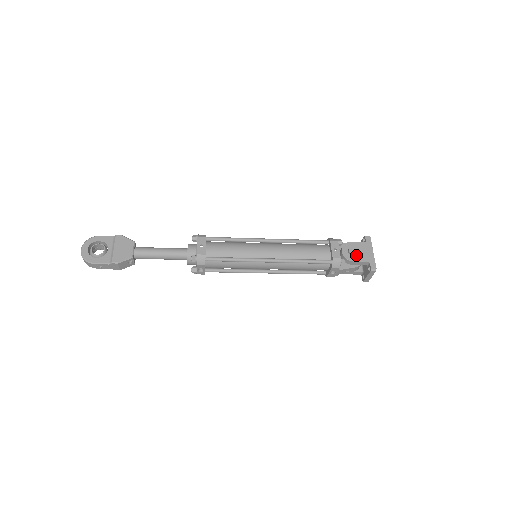
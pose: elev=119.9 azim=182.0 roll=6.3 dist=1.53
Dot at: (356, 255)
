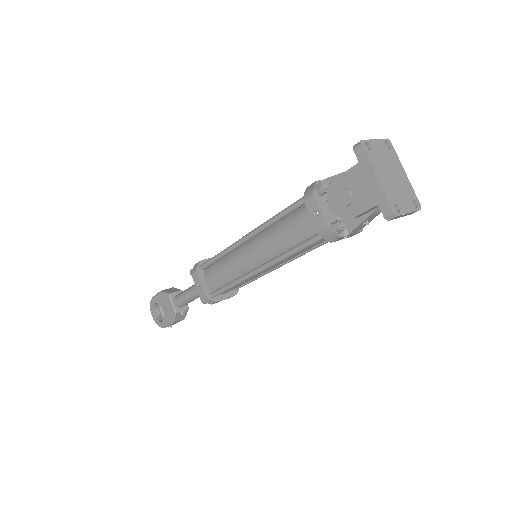
Dot at: (352, 202)
